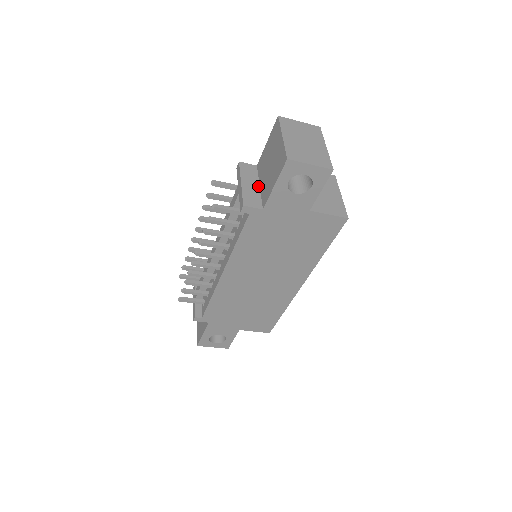
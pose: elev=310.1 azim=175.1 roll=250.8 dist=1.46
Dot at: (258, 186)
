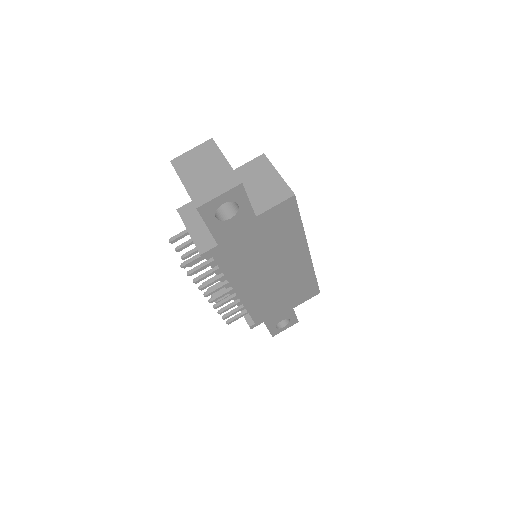
Dot at: (203, 223)
